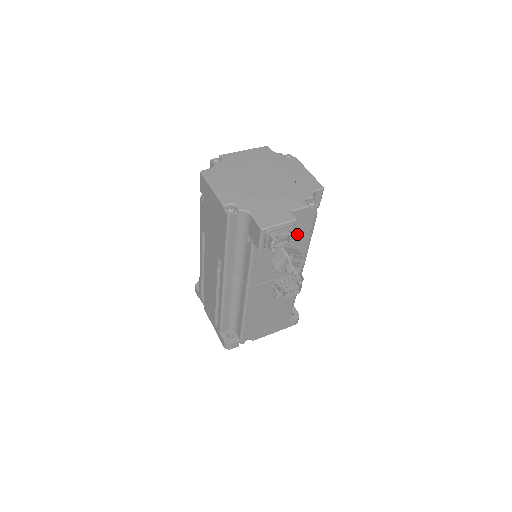
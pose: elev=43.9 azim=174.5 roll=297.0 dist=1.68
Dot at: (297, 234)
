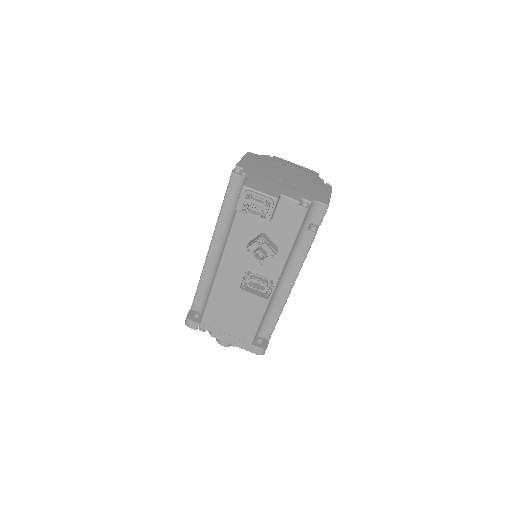
Dot at: (281, 228)
